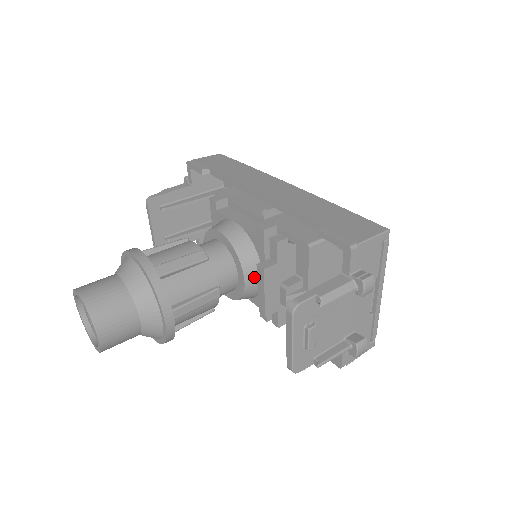
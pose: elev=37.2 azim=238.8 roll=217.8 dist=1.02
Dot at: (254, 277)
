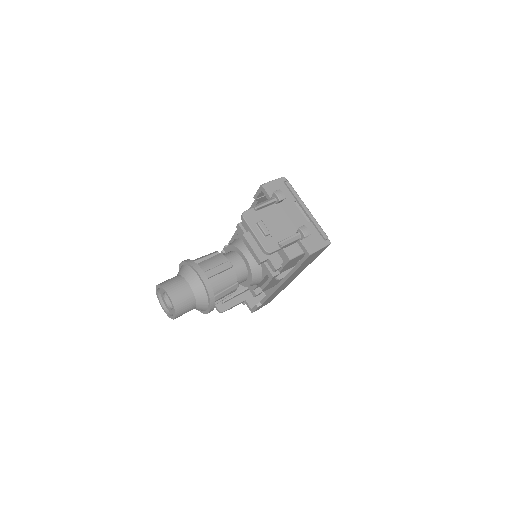
Dot at: (249, 252)
